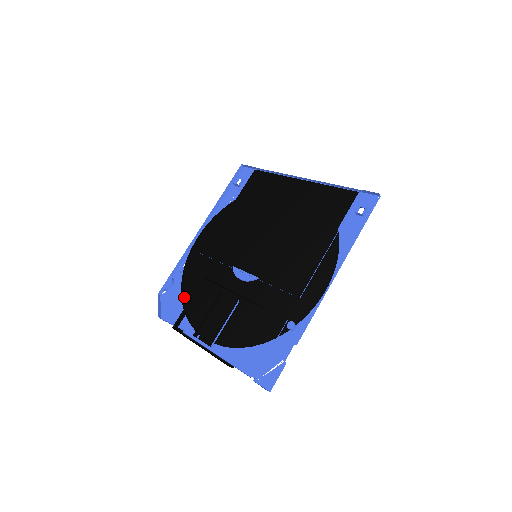
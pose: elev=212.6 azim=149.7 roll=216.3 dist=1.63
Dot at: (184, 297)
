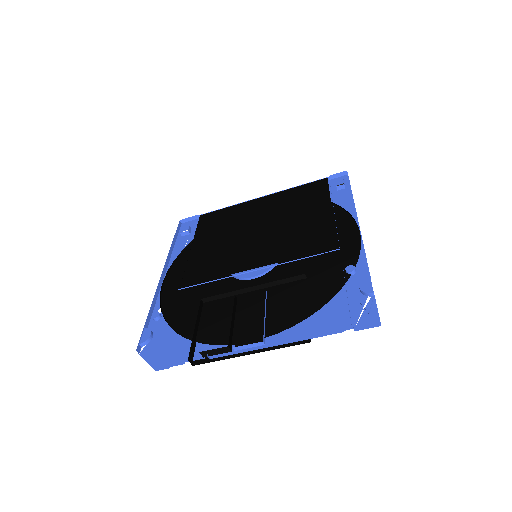
Dot at: (181, 332)
